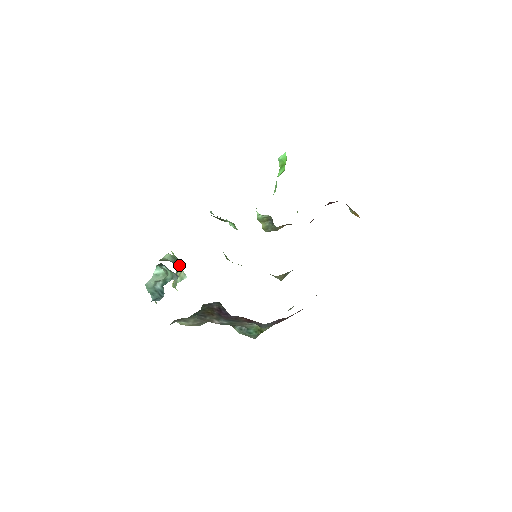
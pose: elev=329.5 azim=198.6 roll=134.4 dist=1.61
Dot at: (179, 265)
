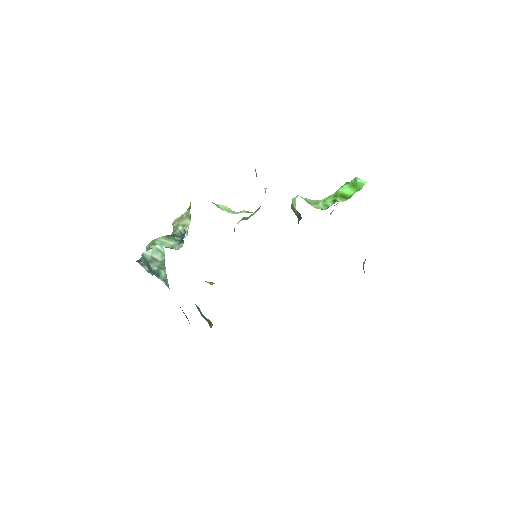
Dot at: (189, 216)
